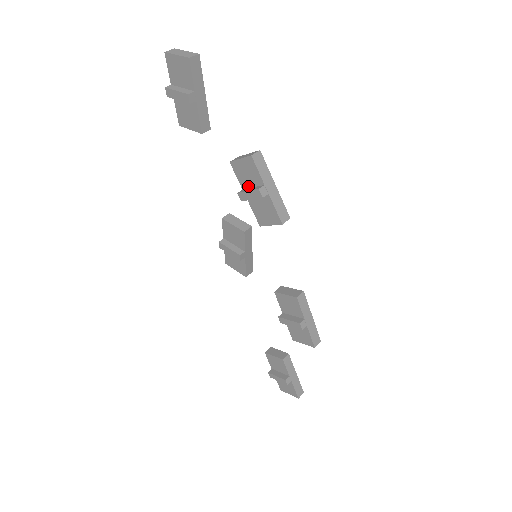
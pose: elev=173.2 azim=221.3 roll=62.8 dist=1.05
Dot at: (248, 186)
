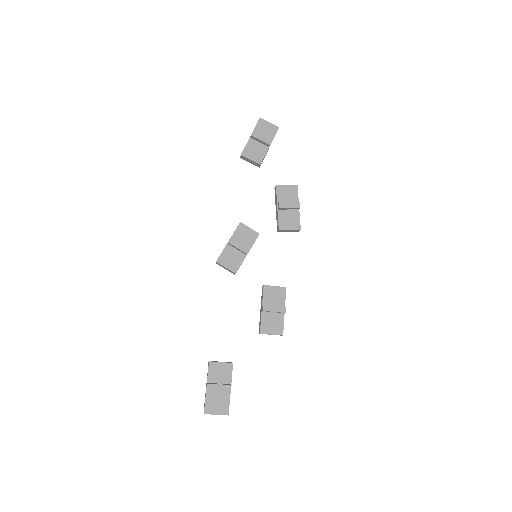
Dot at: (284, 202)
